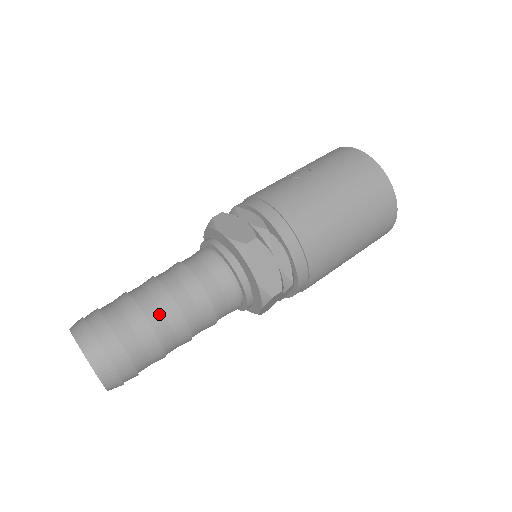
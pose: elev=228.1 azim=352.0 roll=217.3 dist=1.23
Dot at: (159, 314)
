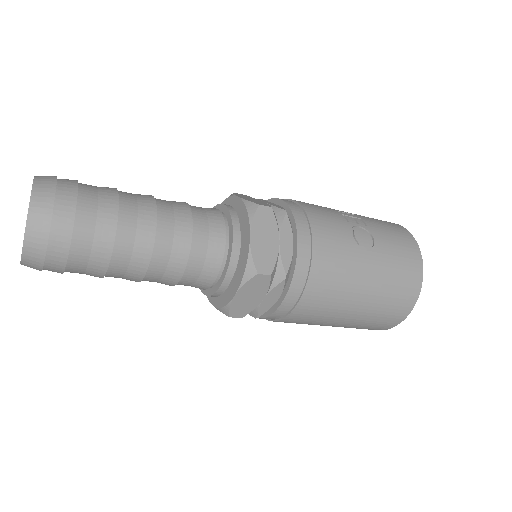
Dot at: (127, 256)
